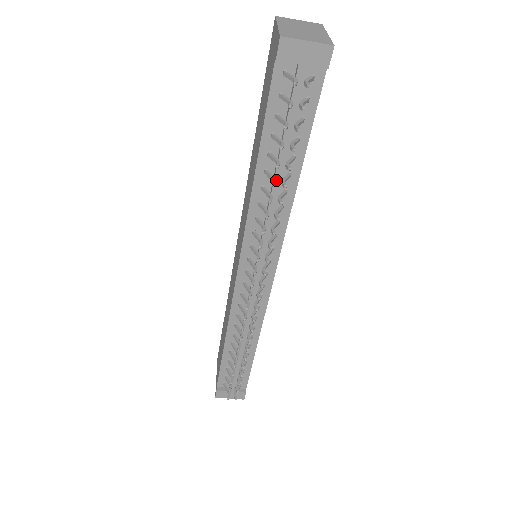
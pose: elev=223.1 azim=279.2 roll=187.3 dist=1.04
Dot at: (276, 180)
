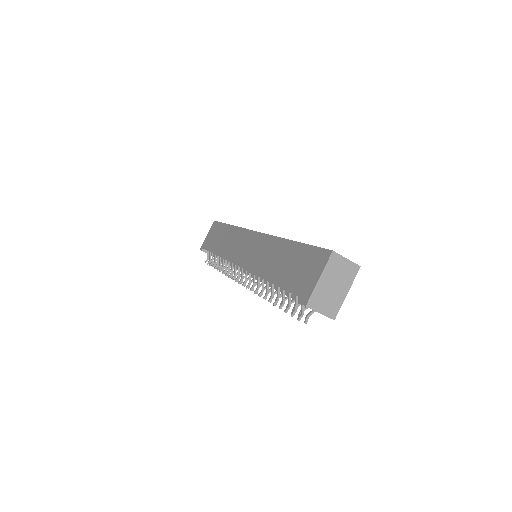
Dot at: occluded
